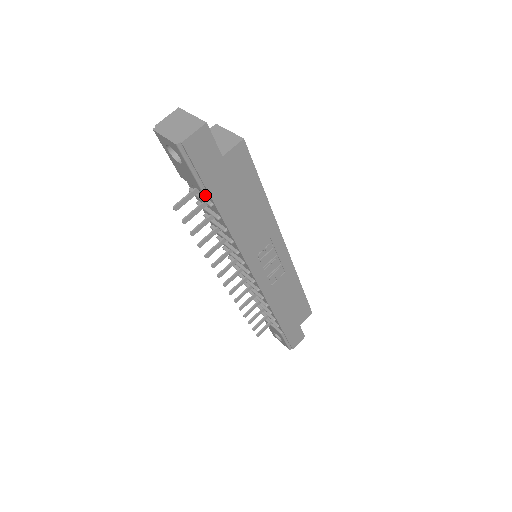
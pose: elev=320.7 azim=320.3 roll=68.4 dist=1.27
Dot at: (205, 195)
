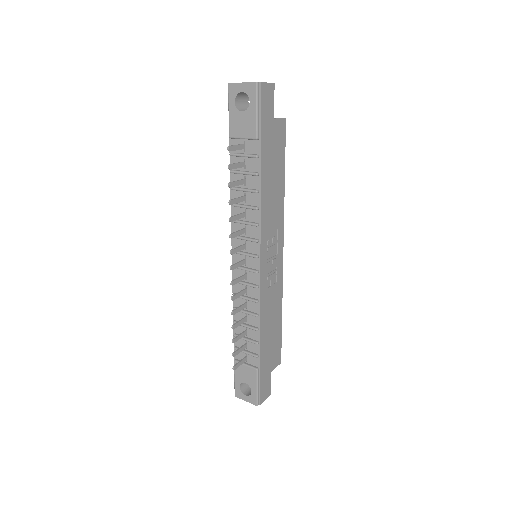
Dot at: (252, 149)
